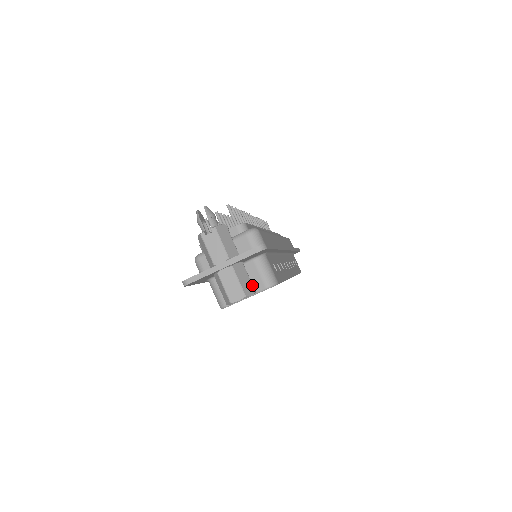
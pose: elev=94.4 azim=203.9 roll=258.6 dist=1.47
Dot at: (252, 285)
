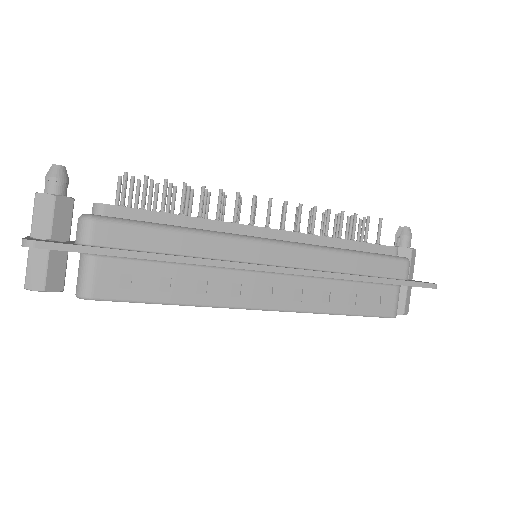
Dot at: (44, 281)
